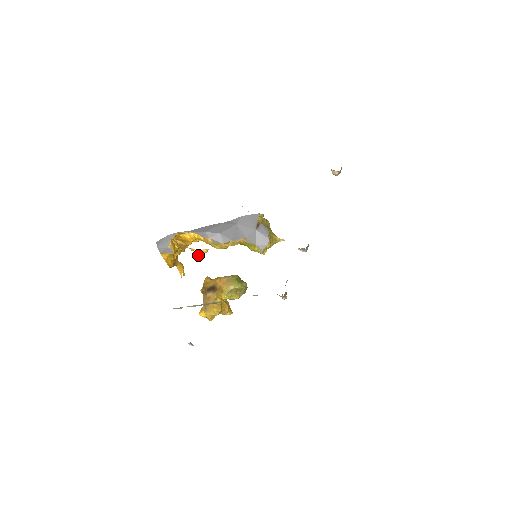
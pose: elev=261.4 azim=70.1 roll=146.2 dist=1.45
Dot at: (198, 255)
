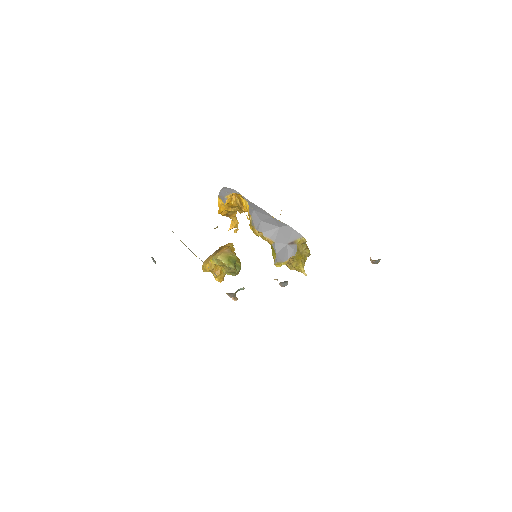
Dot at: occluded
